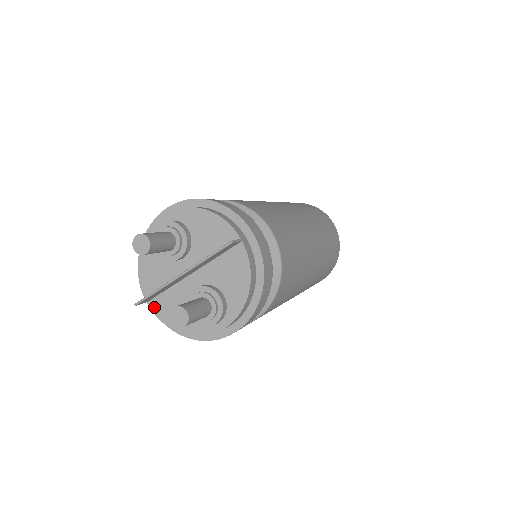
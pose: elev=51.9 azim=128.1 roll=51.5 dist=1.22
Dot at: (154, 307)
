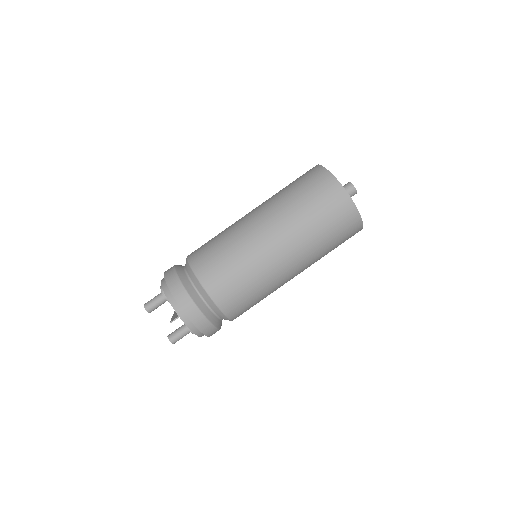
Dot at: occluded
